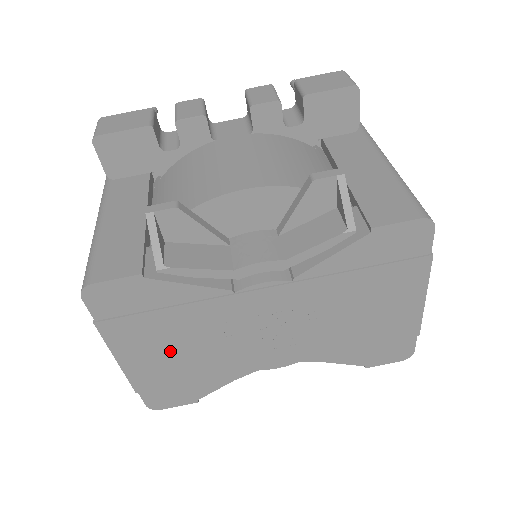
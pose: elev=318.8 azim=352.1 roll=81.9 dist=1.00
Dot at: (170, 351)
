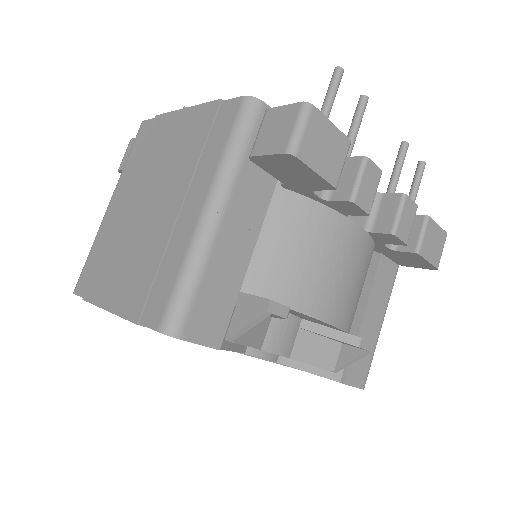
Dot at: occluded
